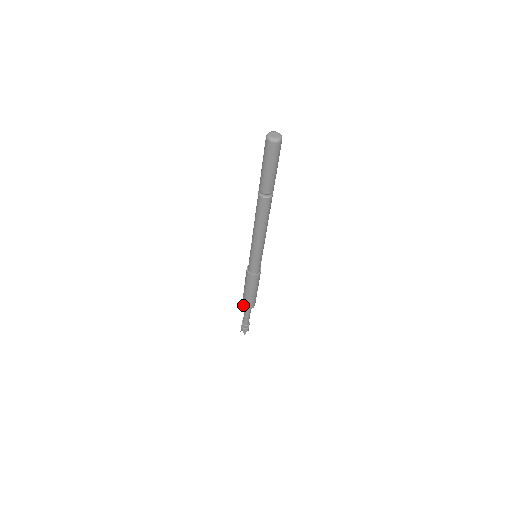
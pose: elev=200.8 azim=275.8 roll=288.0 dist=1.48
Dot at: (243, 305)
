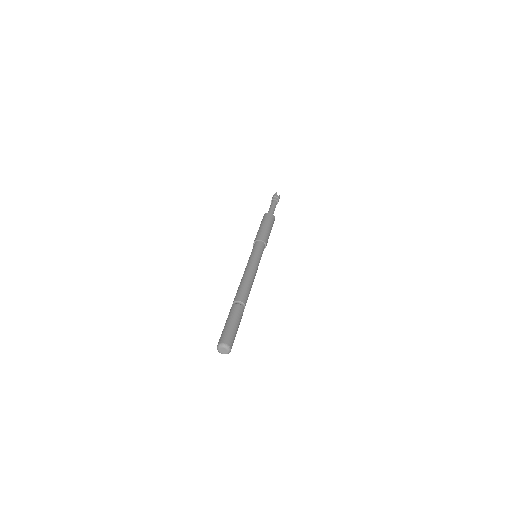
Dot at: occluded
